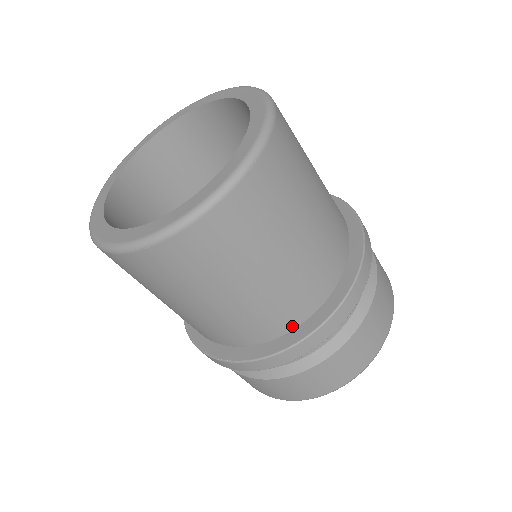
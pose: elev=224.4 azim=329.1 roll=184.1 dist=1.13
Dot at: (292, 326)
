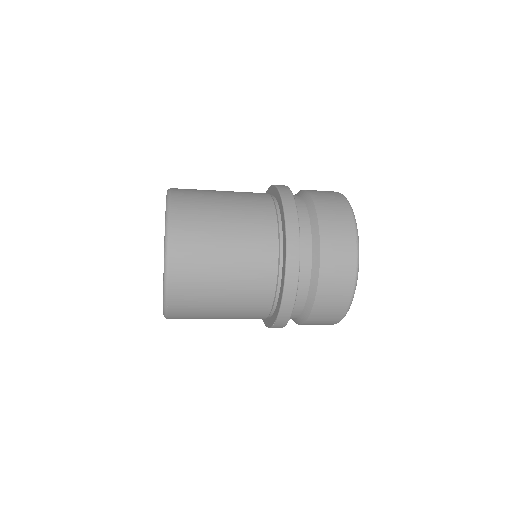
Dot at: (276, 282)
